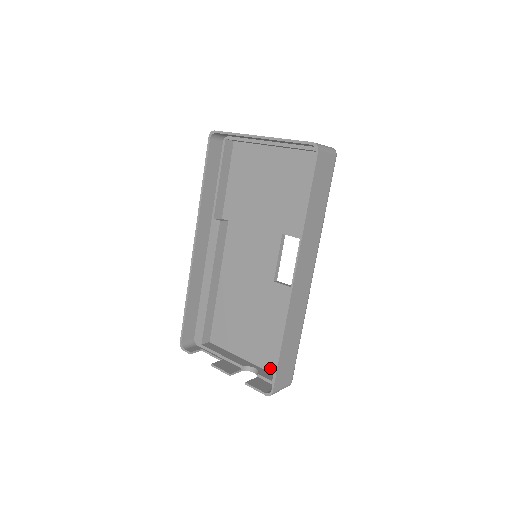
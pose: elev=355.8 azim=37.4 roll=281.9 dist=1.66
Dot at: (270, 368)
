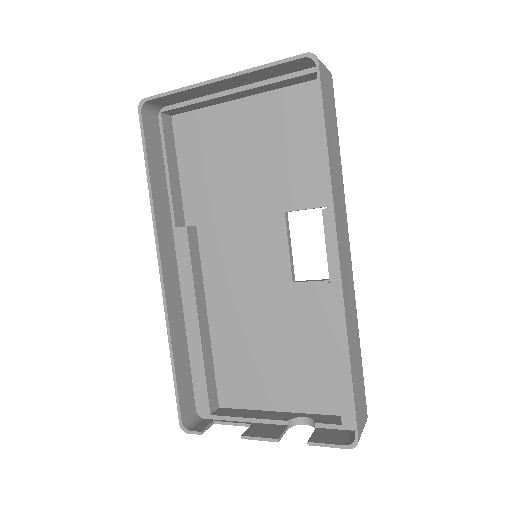
Dot at: (327, 408)
